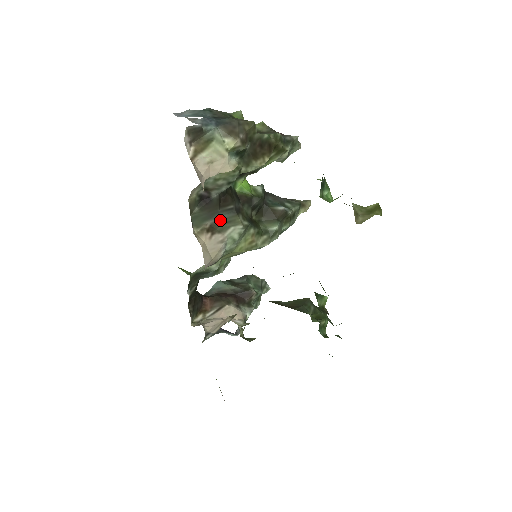
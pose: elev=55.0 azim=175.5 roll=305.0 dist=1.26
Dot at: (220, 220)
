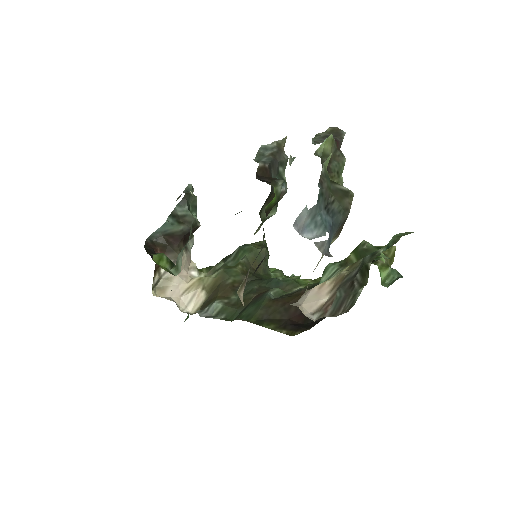
Dot at: (254, 261)
